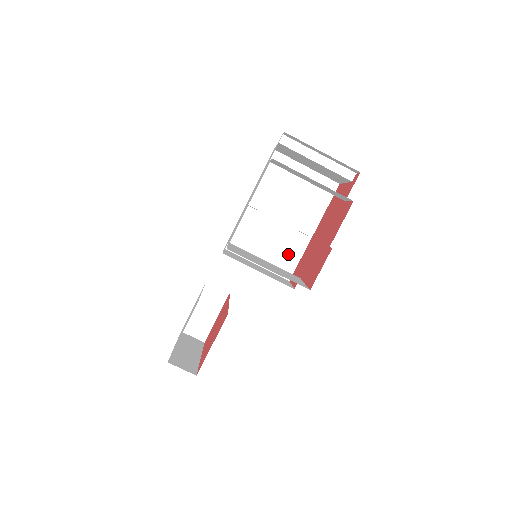
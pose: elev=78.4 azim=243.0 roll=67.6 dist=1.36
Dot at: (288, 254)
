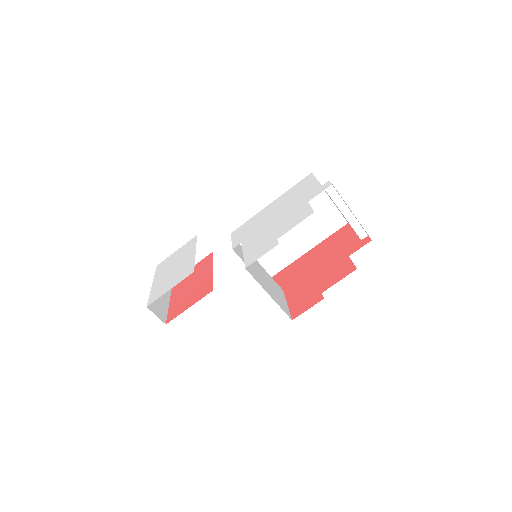
Dot at: (280, 258)
